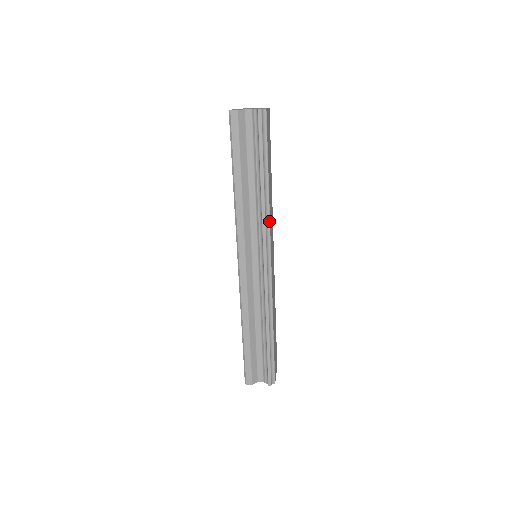
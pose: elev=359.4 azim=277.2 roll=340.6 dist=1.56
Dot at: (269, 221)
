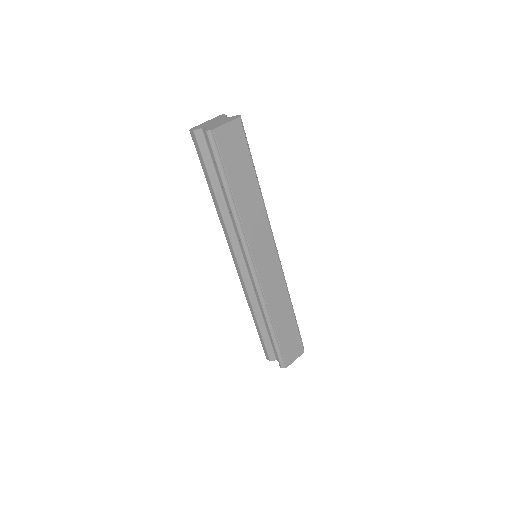
Dot at: (244, 233)
